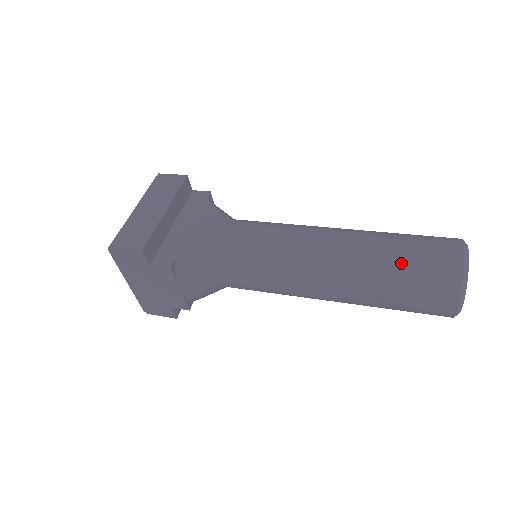
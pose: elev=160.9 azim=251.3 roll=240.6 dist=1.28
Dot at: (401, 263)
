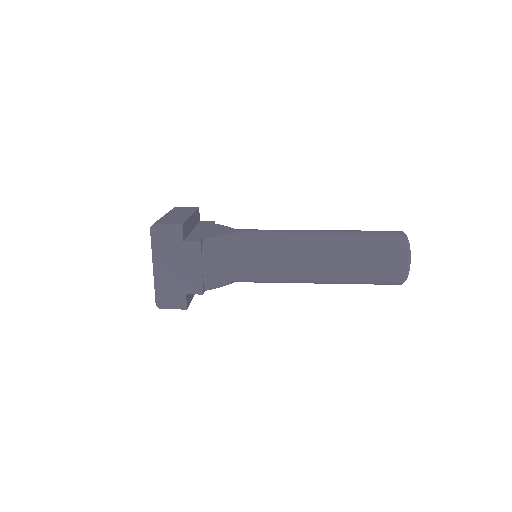
Dot at: (367, 237)
